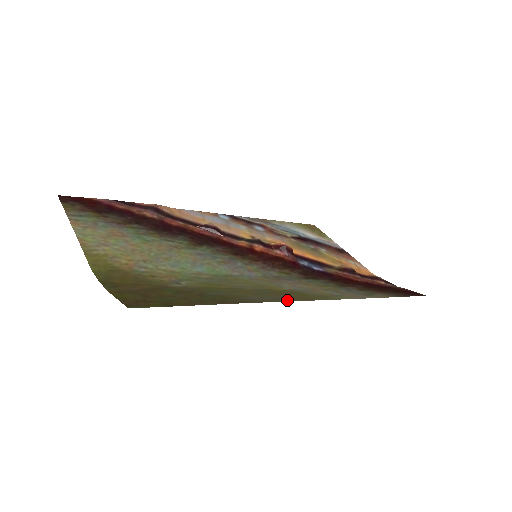
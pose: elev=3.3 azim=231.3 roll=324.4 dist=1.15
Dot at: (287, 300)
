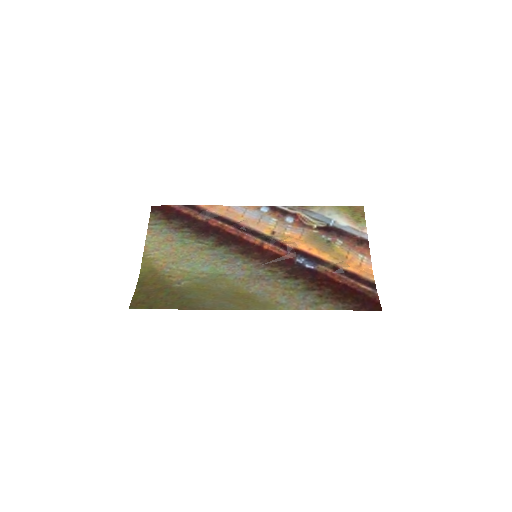
Dot at: (228, 308)
